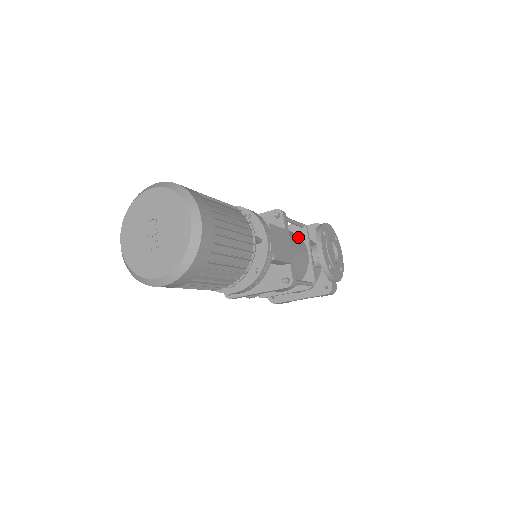
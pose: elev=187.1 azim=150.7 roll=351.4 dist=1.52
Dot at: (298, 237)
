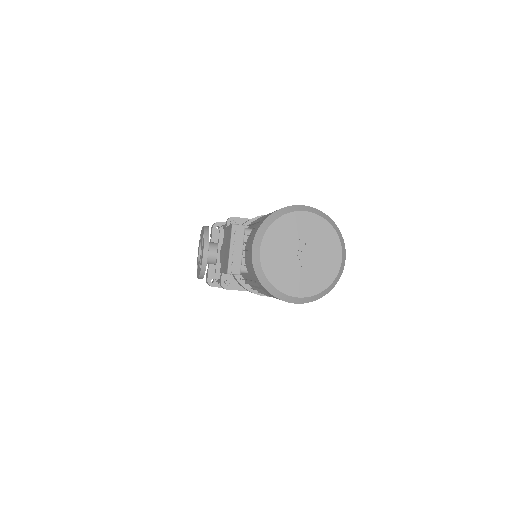
Dot at: occluded
